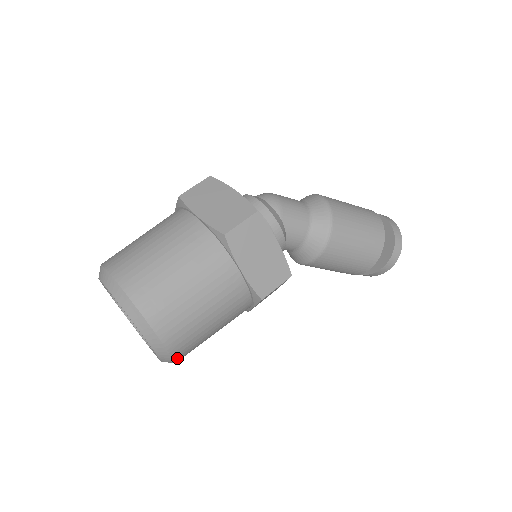
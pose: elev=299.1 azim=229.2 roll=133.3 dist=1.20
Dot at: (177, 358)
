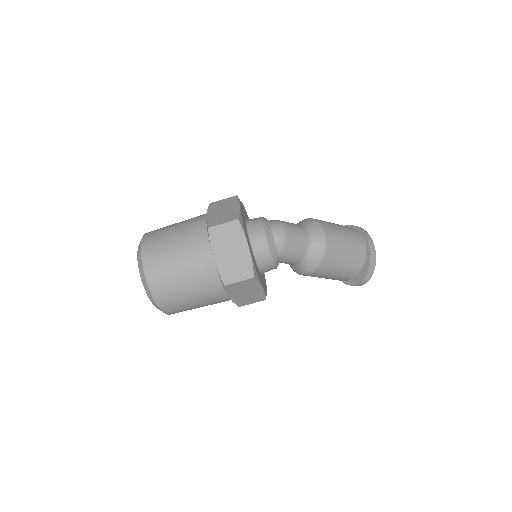
Dot at: occluded
